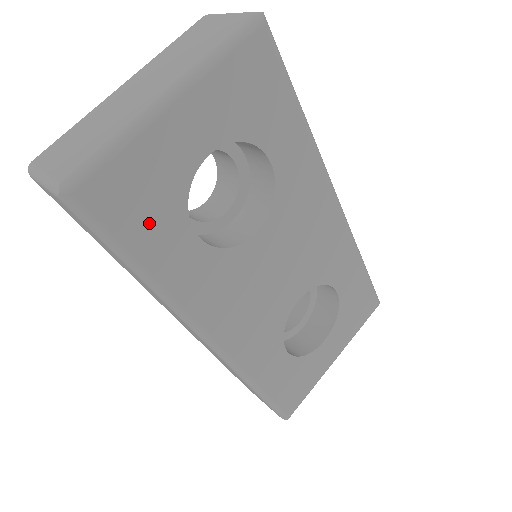
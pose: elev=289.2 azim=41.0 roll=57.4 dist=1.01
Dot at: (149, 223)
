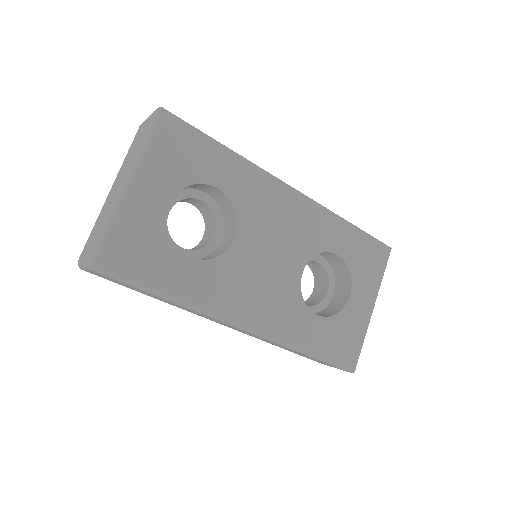
Dot at: (152, 262)
